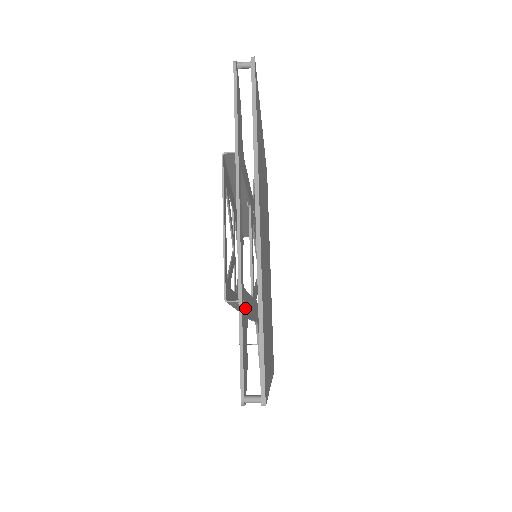
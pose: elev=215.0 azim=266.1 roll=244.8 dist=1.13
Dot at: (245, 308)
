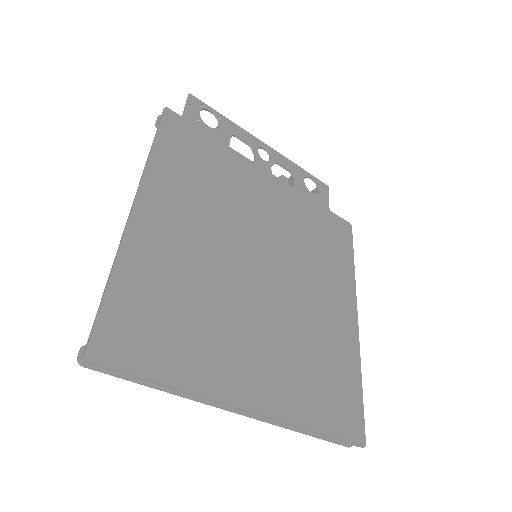
Dot at: occluded
